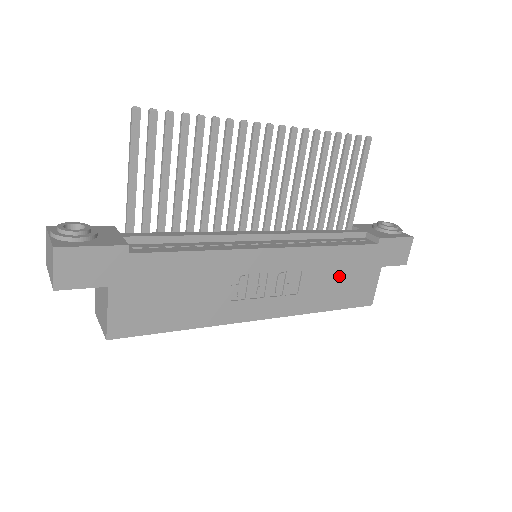
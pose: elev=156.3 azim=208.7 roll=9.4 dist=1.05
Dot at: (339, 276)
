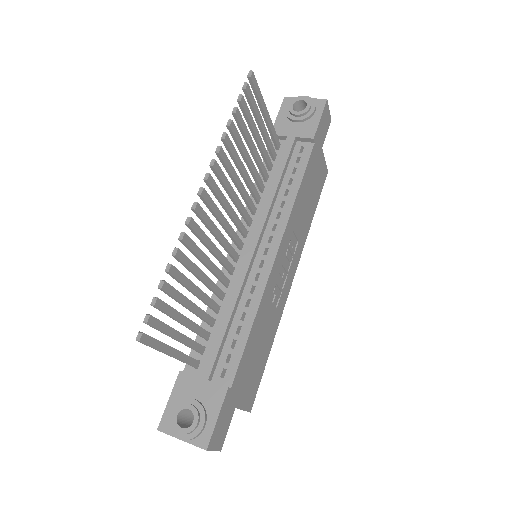
Dot at: (308, 196)
